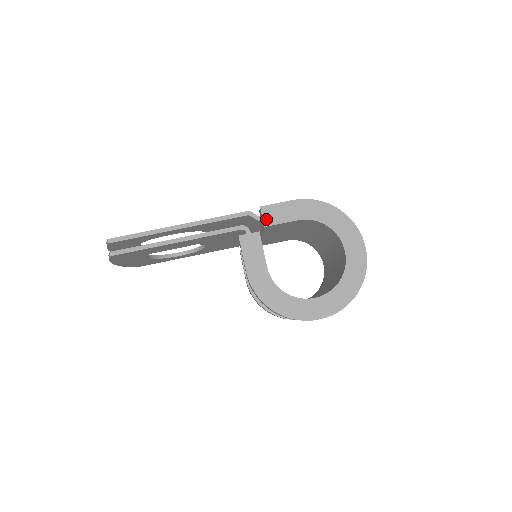
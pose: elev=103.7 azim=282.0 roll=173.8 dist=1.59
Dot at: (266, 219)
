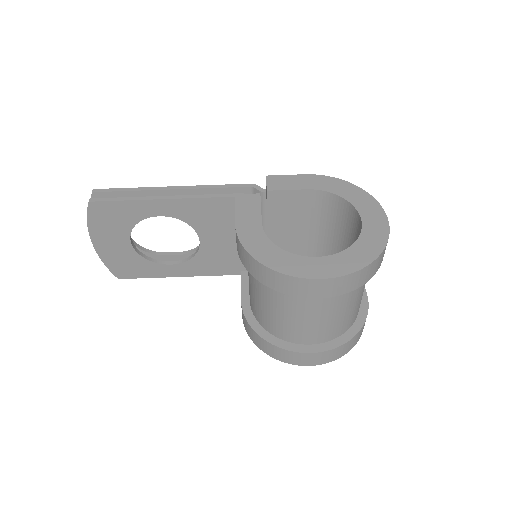
Dot at: (270, 185)
